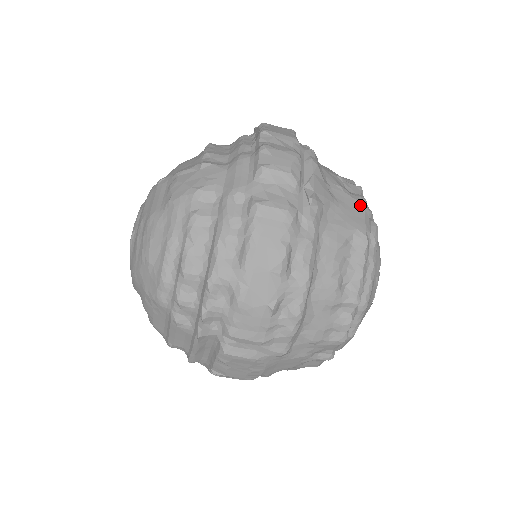
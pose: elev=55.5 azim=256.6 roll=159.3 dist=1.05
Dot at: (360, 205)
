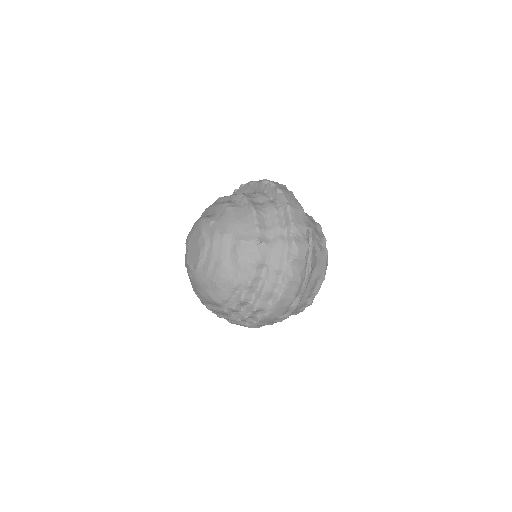
Dot at: (325, 257)
